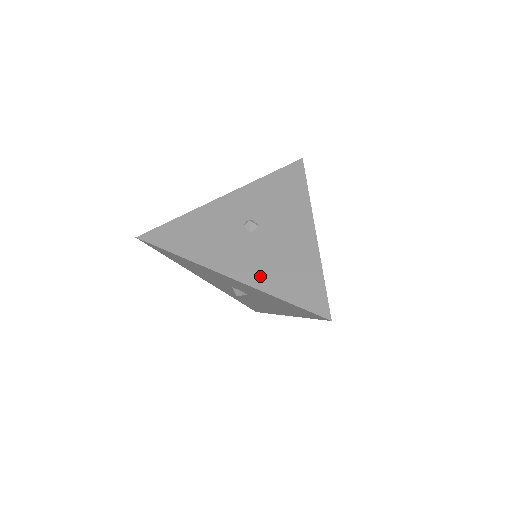
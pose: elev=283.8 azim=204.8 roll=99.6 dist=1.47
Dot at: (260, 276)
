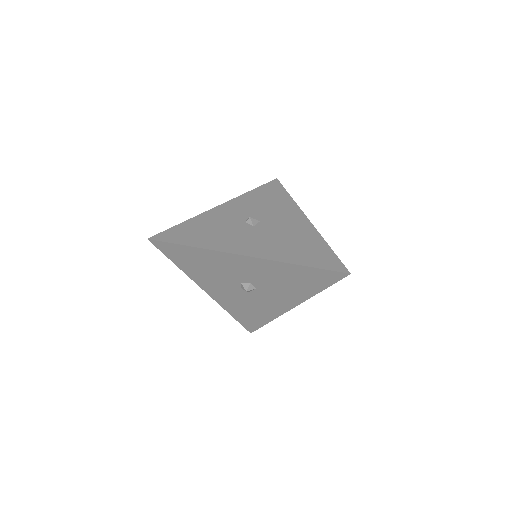
Dot at: (275, 252)
